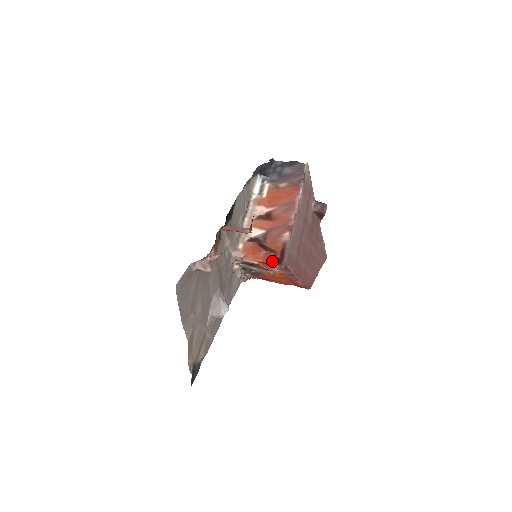
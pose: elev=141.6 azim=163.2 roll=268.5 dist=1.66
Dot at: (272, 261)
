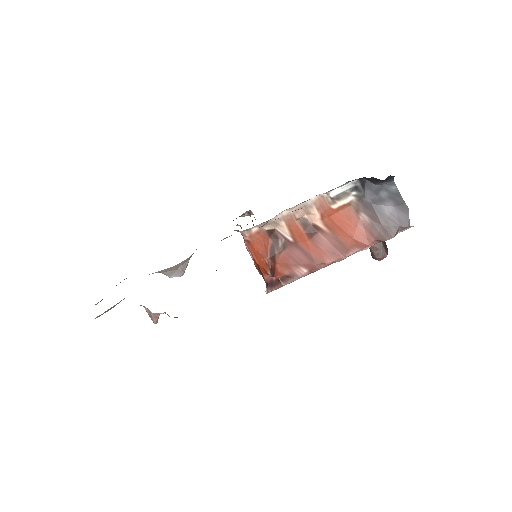
Dot at: (264, 275)
